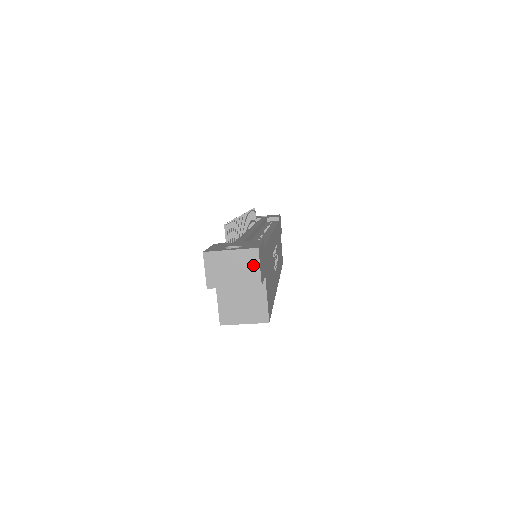
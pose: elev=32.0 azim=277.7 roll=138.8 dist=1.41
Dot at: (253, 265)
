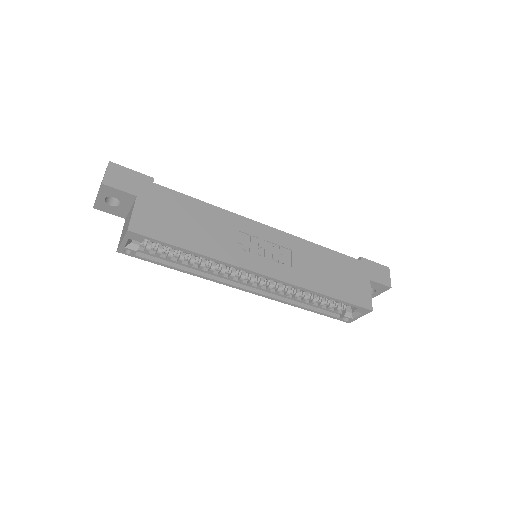
Dot at: (105, 174)
